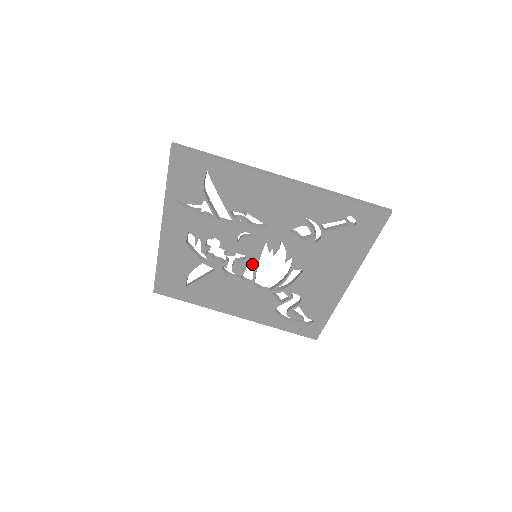
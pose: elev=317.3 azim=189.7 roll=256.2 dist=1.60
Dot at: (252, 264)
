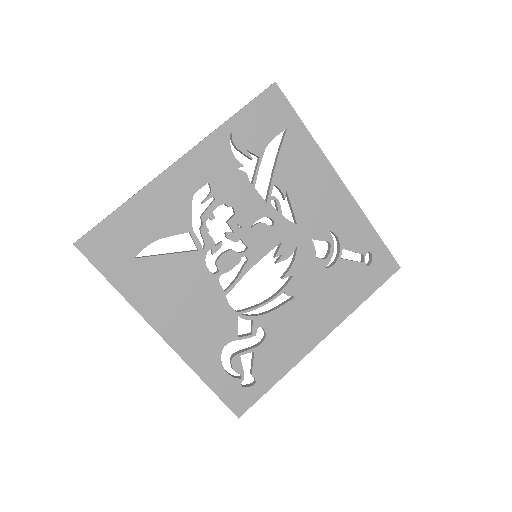
Dot at: (246, 263)
